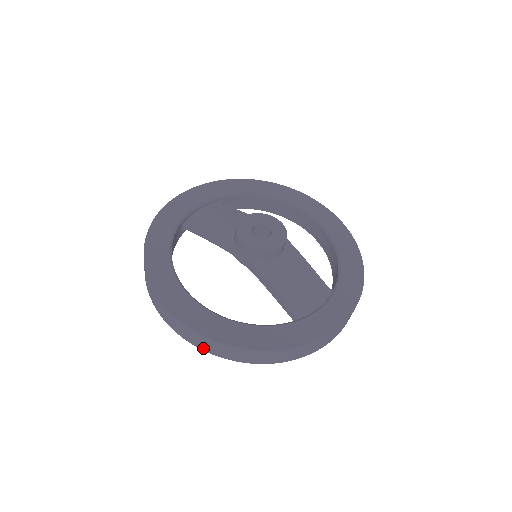
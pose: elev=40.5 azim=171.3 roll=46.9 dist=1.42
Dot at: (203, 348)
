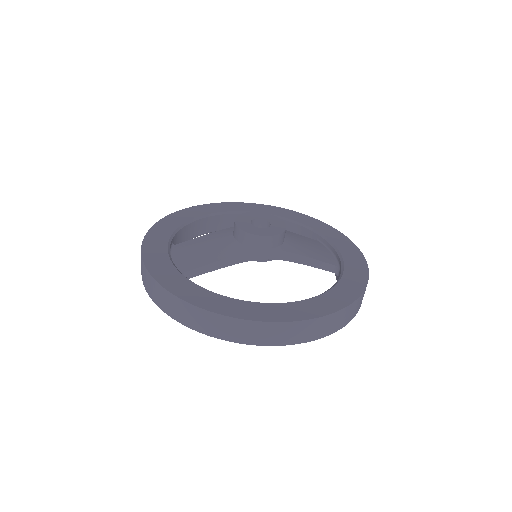
Dot at: (328, 333)
